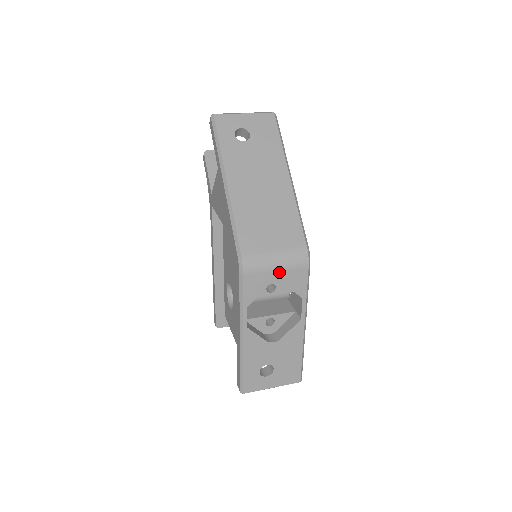
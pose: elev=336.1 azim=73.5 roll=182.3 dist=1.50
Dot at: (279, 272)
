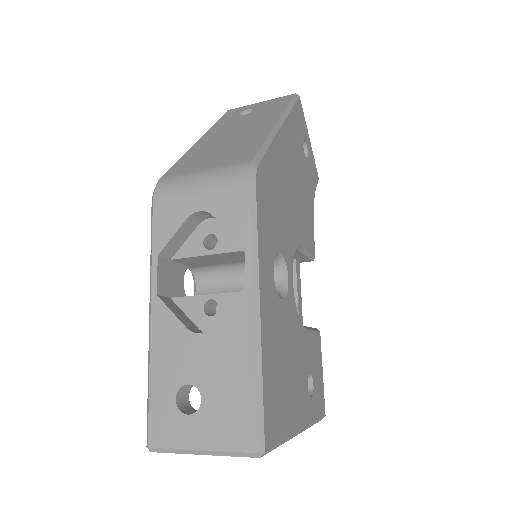
Dot at: (203, 195)
